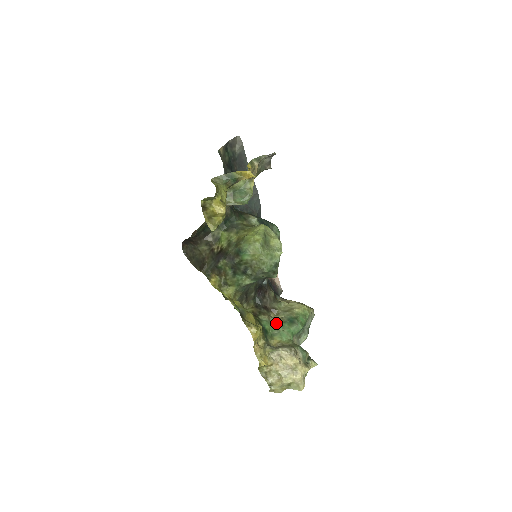
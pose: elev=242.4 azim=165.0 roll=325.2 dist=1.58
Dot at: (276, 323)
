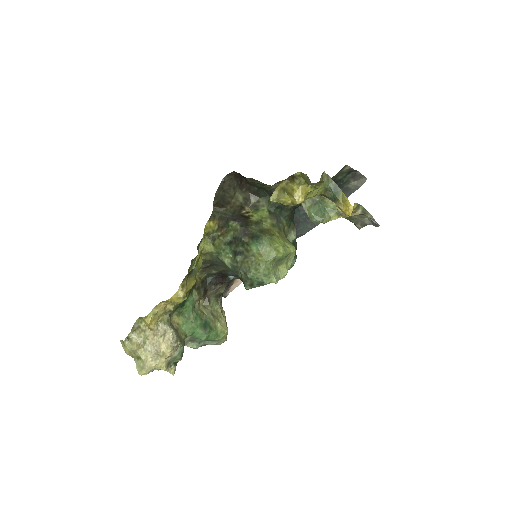
Dot at: (196, 310)
